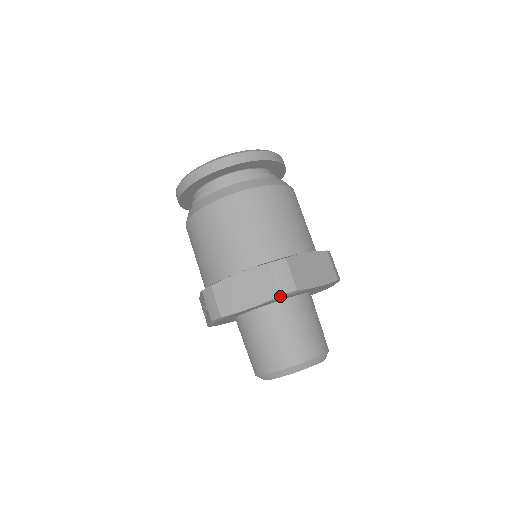
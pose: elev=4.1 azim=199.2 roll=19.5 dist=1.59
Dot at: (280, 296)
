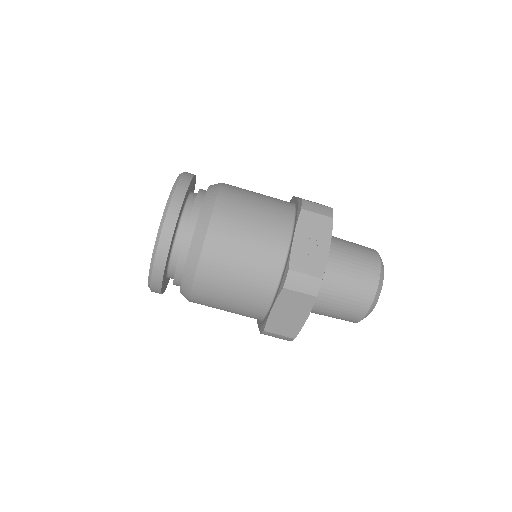
Dot at: occluded
